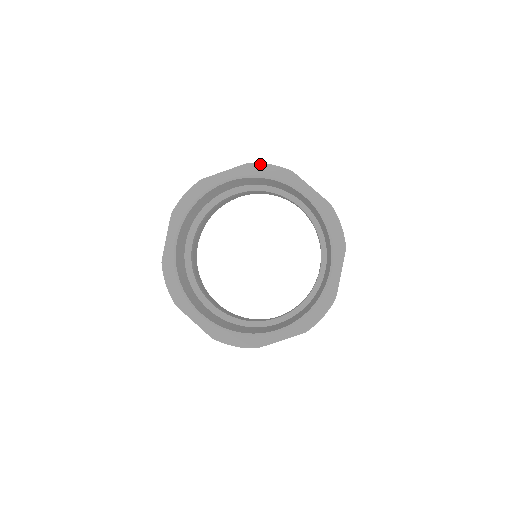
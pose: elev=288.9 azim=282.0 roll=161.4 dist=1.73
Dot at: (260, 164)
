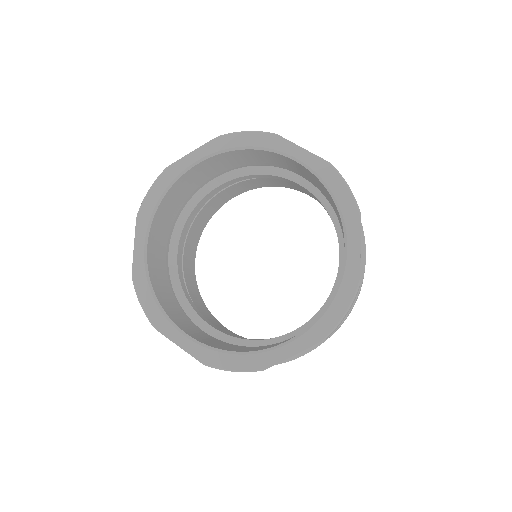
Dot at: (340, 176)
